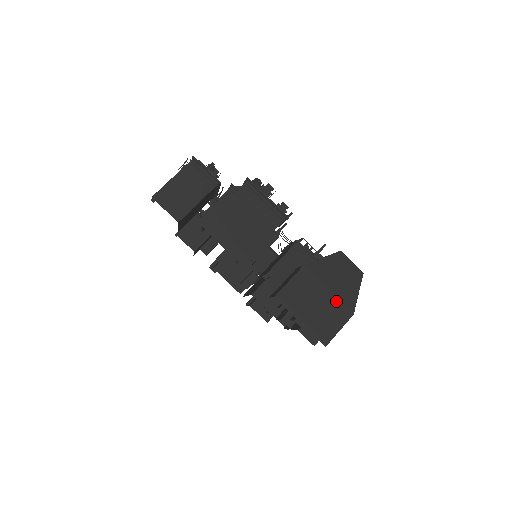
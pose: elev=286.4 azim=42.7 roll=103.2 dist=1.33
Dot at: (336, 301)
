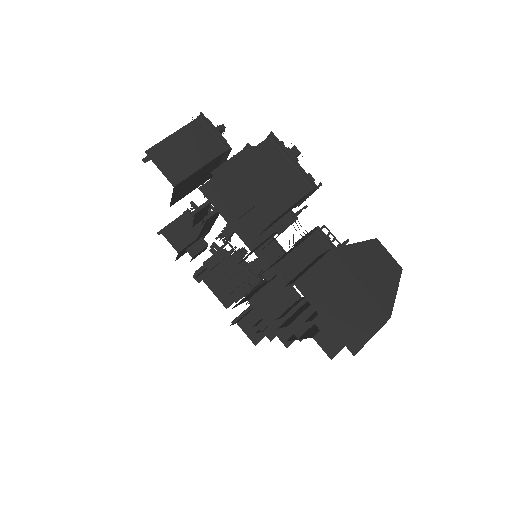
Dot at: (370, 298)
